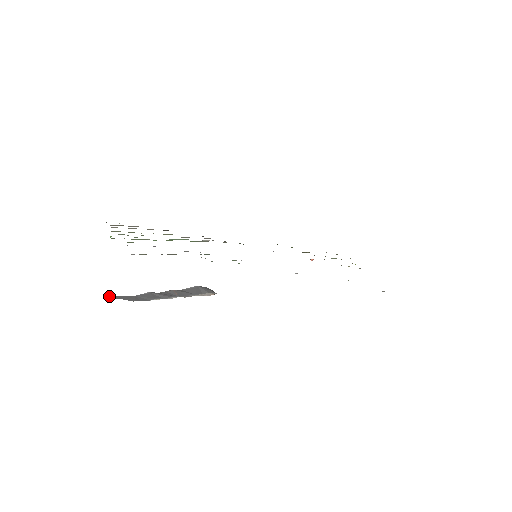
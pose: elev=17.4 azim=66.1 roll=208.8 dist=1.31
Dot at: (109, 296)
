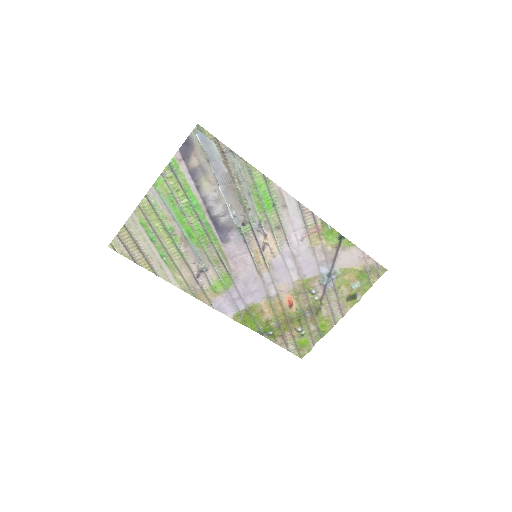
Dot at: (198, 132)
